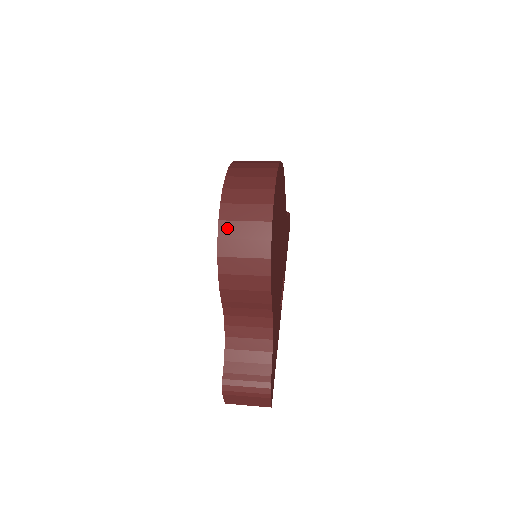
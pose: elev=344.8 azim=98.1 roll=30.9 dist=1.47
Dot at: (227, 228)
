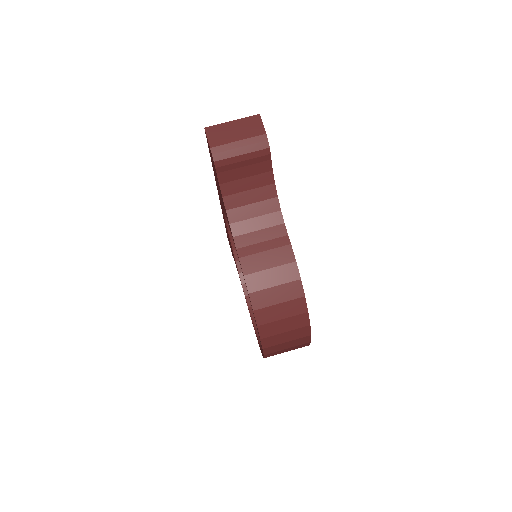
Dot at: occluded
